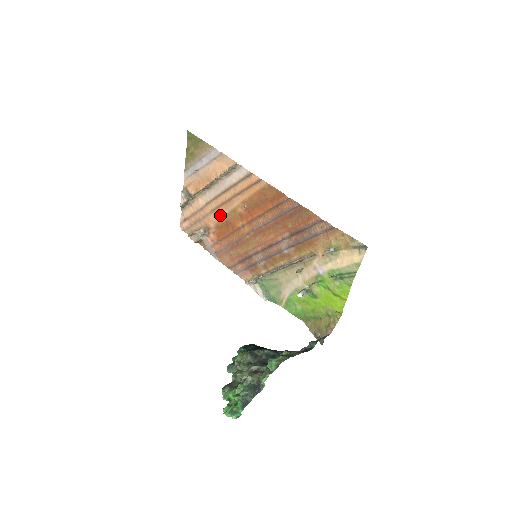
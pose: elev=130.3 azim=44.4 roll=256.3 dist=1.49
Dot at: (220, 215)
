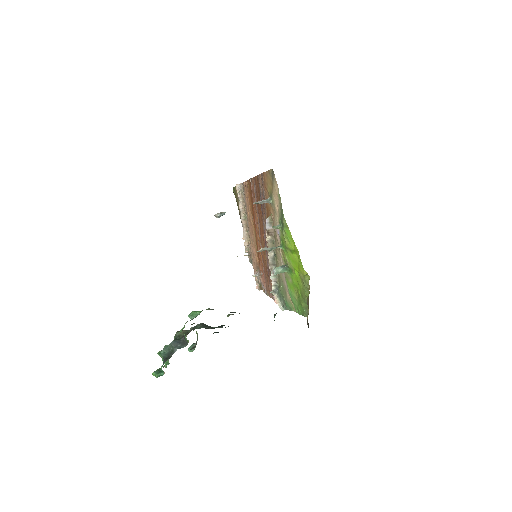
Dot at: (255, 245)
